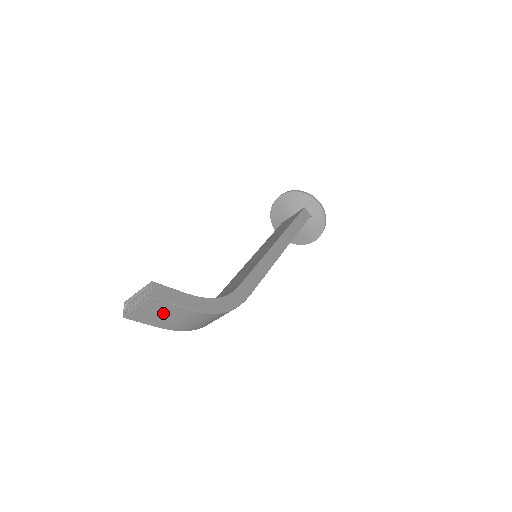
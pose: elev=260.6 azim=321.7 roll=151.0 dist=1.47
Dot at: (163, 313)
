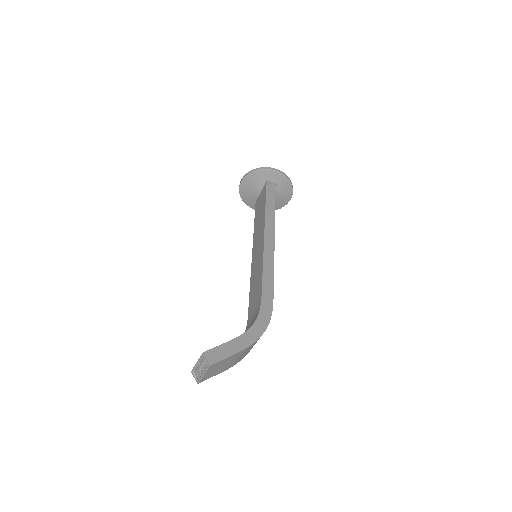
Dot at: (224, 364)
